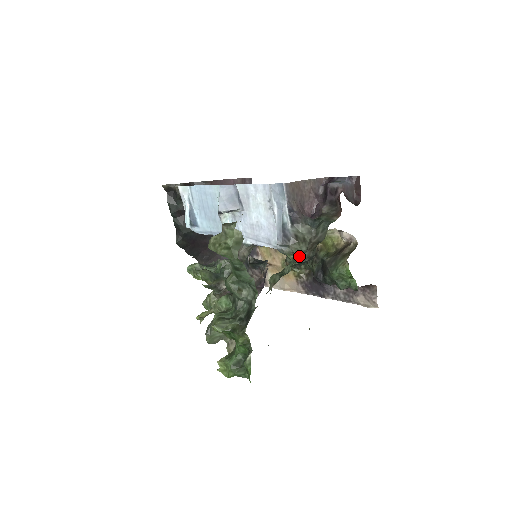
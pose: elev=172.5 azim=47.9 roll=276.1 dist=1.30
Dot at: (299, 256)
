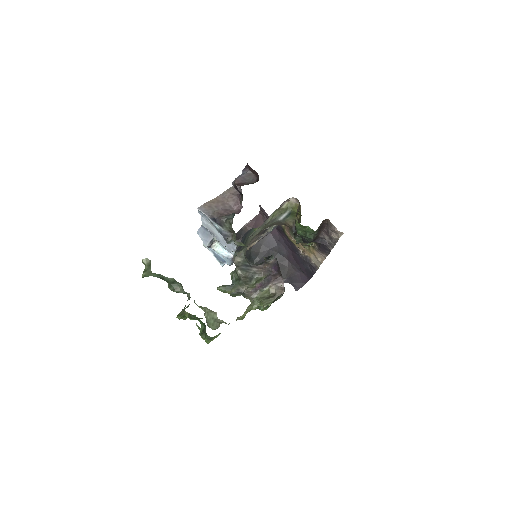
Dot at: occluded
